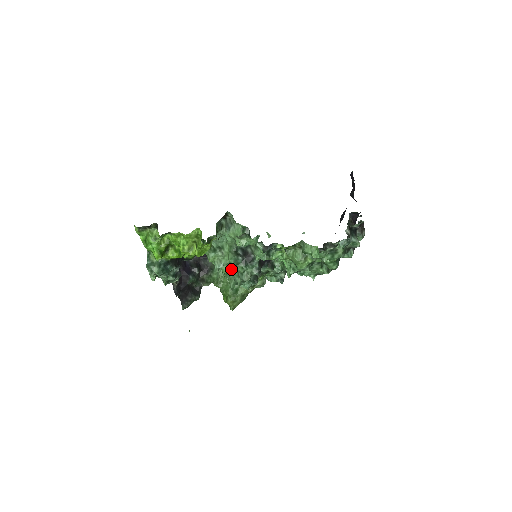
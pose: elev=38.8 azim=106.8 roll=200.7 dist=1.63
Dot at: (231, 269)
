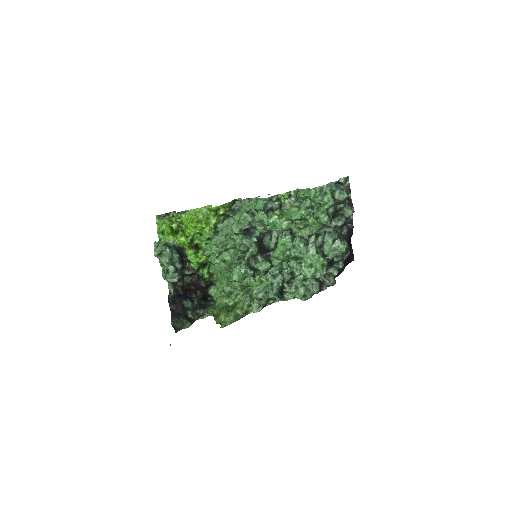
Dot at: (230, 262)
